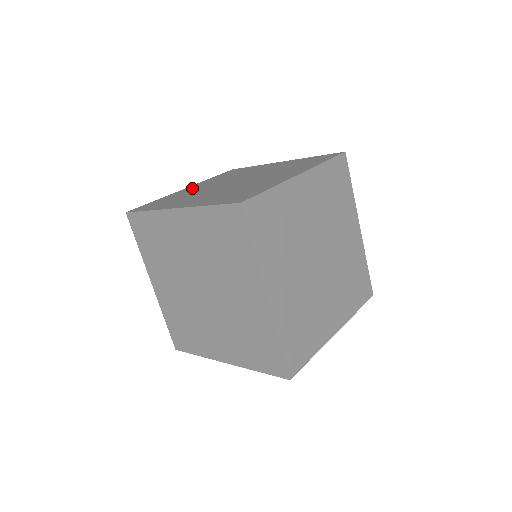
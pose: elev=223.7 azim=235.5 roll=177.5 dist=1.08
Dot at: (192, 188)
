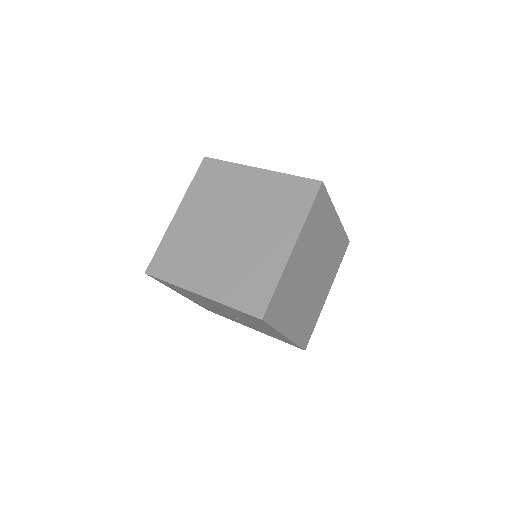
Dot at: (185, 220)
